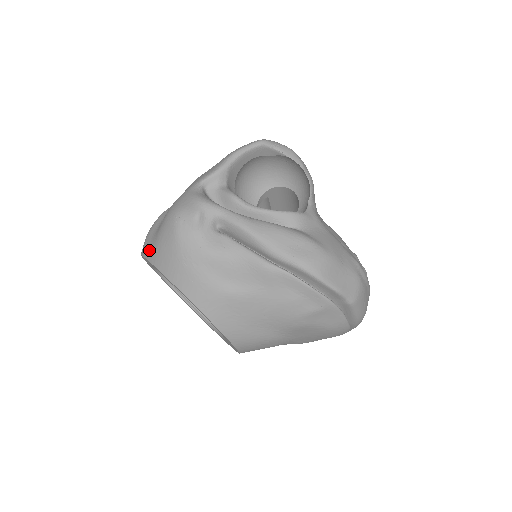
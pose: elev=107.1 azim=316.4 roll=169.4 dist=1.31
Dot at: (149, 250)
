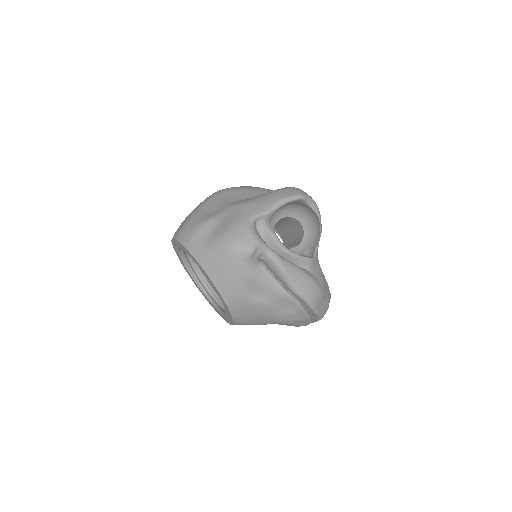
Dot at: (197, 251)
